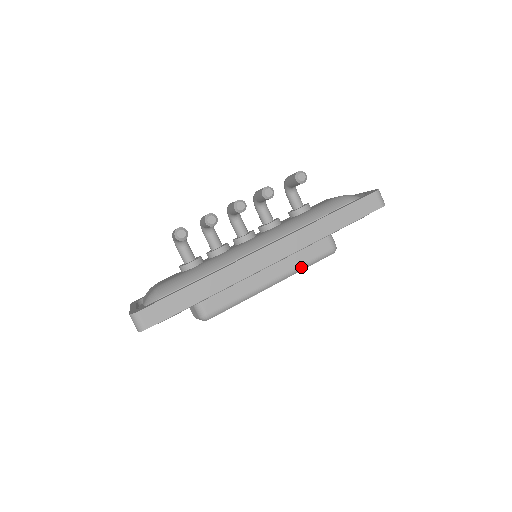
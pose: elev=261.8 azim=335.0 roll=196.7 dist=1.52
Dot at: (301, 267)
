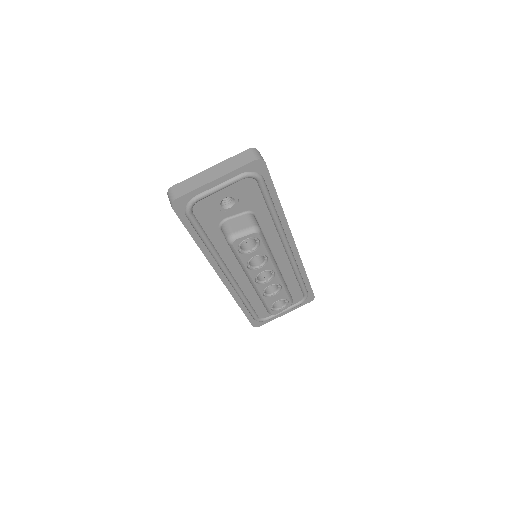
Dot at: (285, 284)
